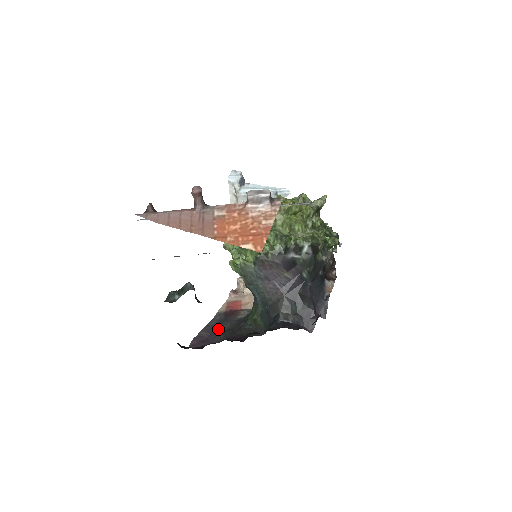
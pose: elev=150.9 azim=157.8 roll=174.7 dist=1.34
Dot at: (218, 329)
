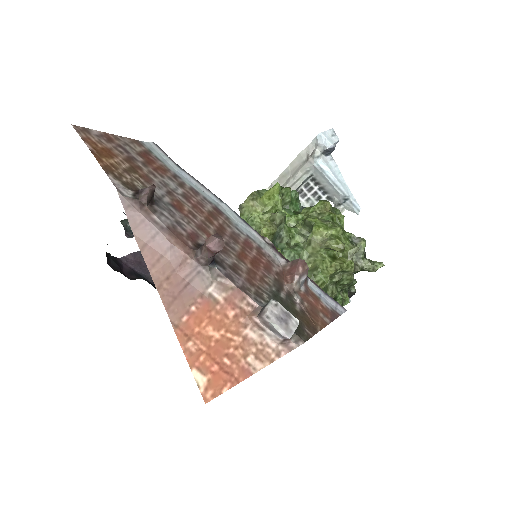
Dot at: occluded
